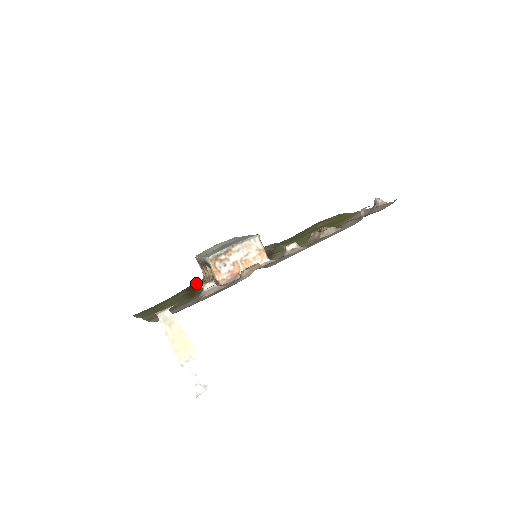
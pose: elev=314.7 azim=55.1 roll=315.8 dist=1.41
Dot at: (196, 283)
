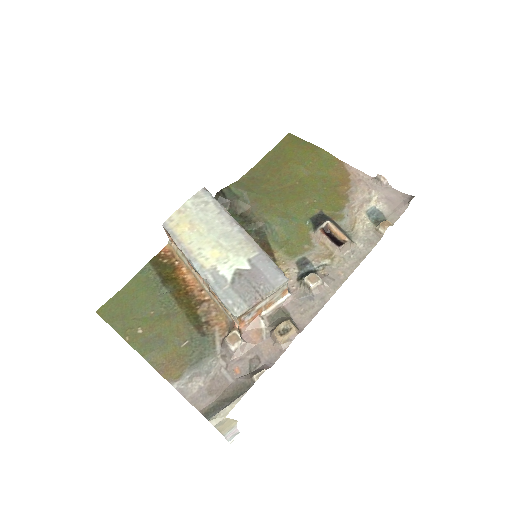
Dot at: (164, 254)
